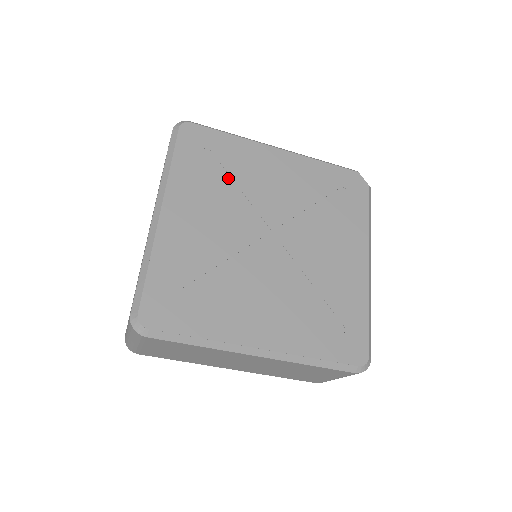
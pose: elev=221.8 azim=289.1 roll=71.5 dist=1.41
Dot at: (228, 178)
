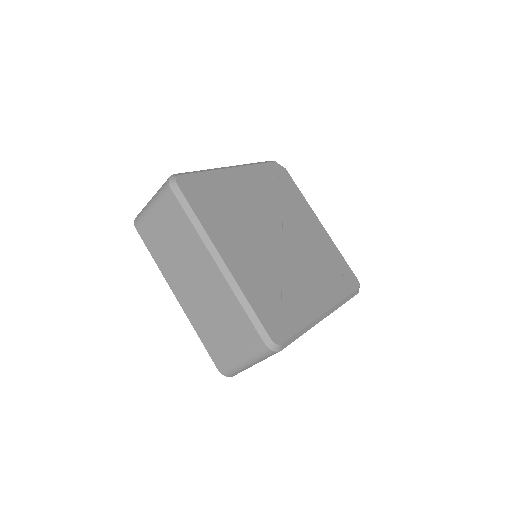
Dot at: (230, 208)
